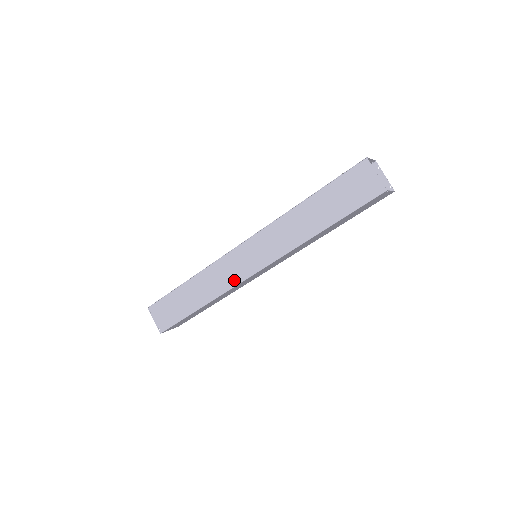
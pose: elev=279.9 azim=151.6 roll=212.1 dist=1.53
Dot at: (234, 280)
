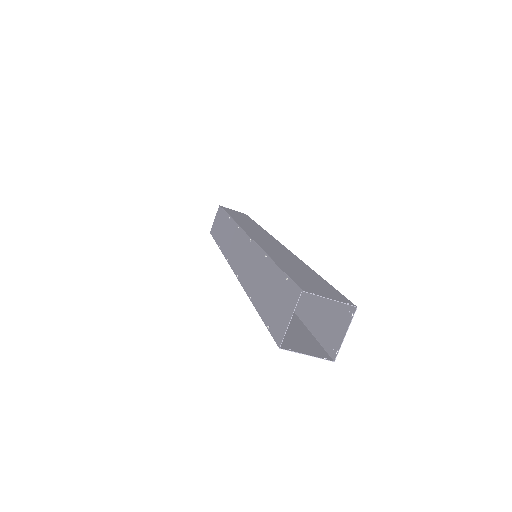
Dot at: occluded
